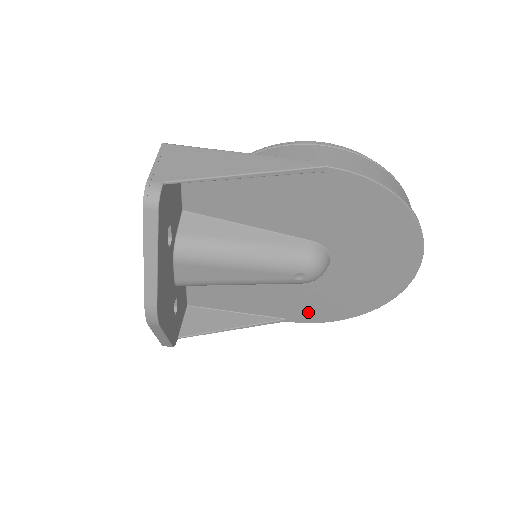
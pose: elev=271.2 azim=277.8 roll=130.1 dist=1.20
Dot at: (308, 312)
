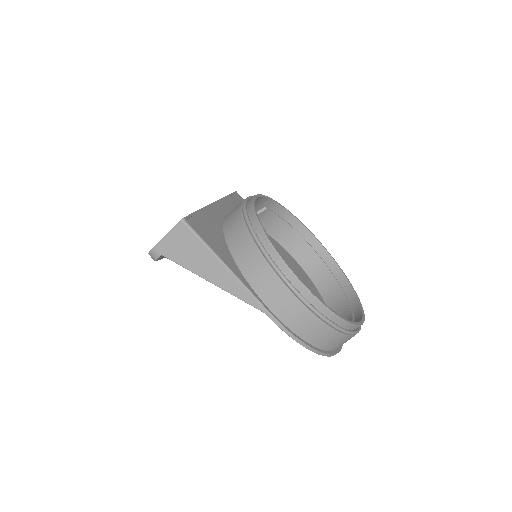
Dot at: occluded
